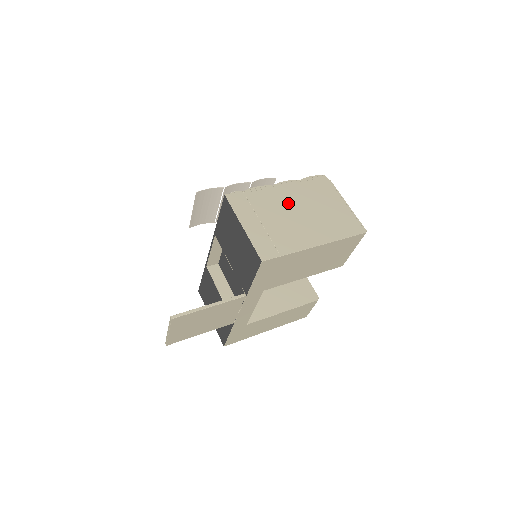
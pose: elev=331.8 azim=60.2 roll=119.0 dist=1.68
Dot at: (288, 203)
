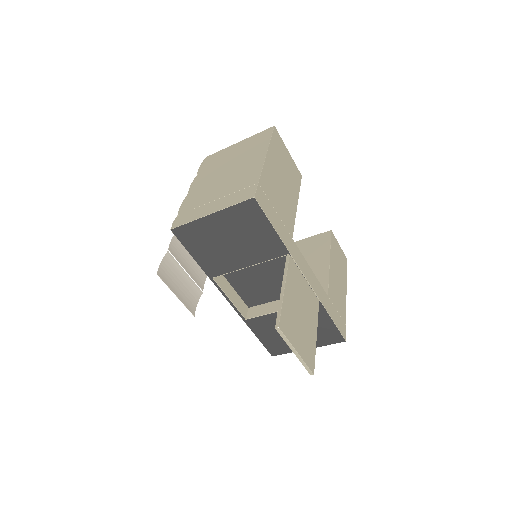
Dot at: (212, 181)
